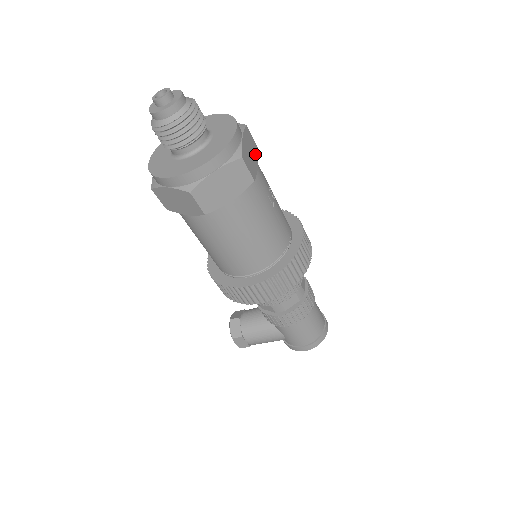
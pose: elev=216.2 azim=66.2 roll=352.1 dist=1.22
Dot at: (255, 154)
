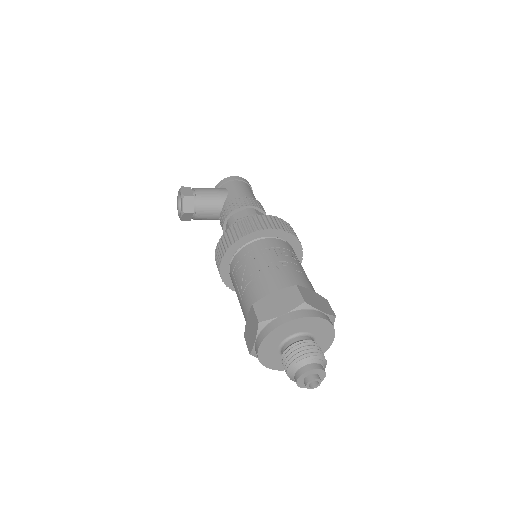
Dot at: occluded
